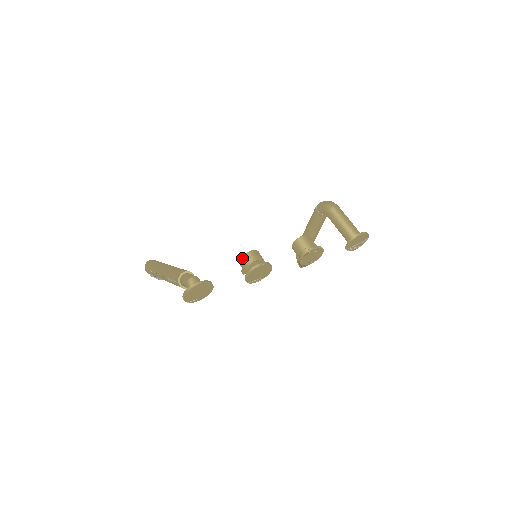
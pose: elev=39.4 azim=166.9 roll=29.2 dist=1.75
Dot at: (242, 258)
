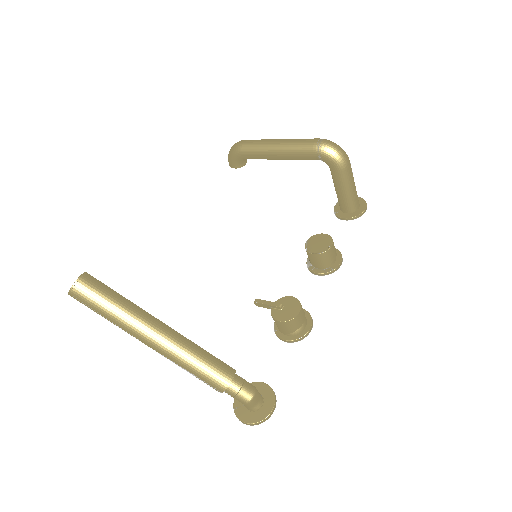
Dot at: (287, 323)
